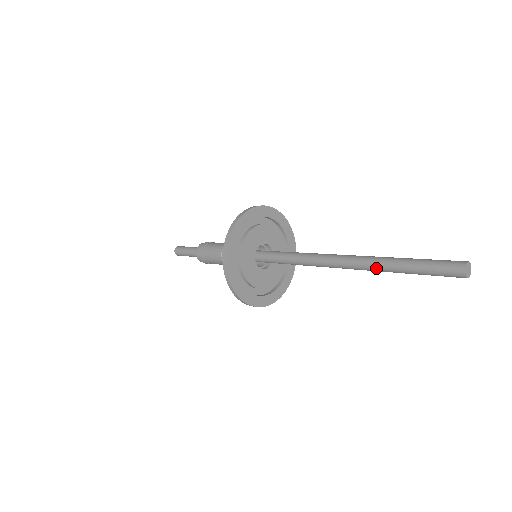
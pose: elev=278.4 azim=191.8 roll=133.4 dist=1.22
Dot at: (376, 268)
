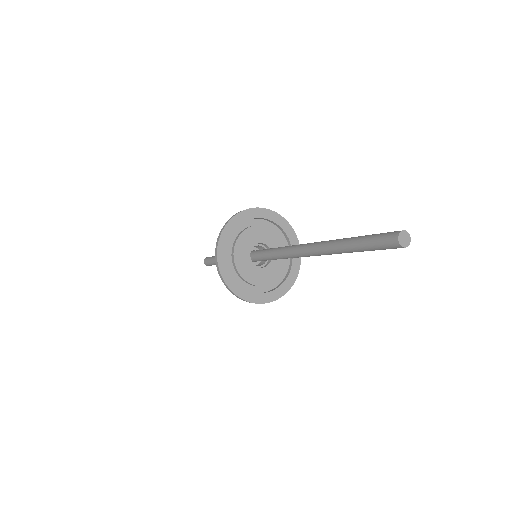
Dot at: occluded
